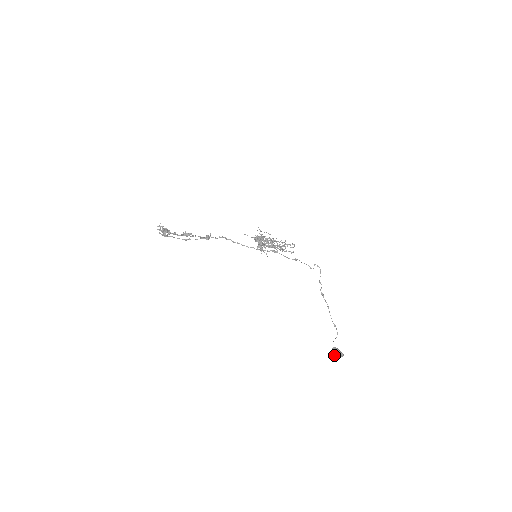
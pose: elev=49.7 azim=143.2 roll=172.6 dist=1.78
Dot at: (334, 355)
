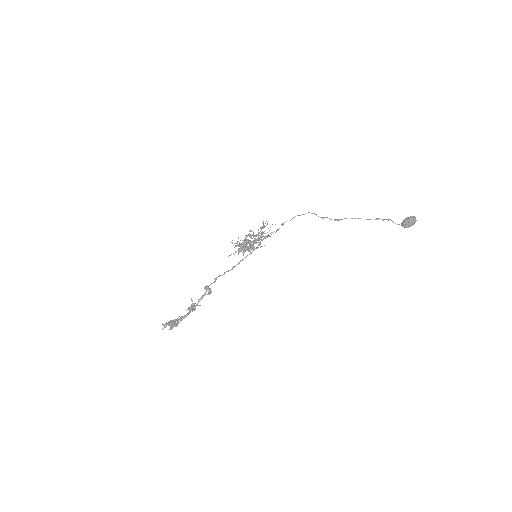
Dot at: (410, 225)
